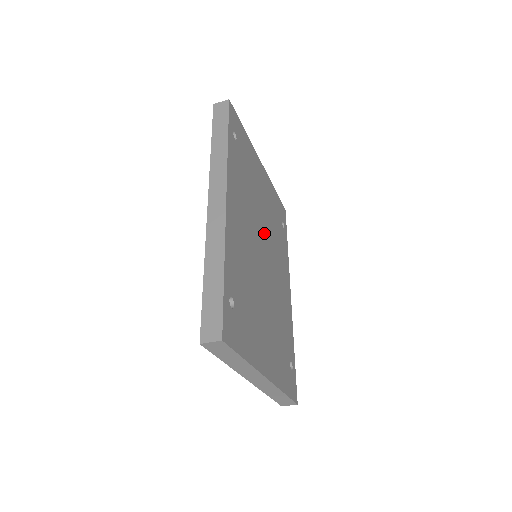
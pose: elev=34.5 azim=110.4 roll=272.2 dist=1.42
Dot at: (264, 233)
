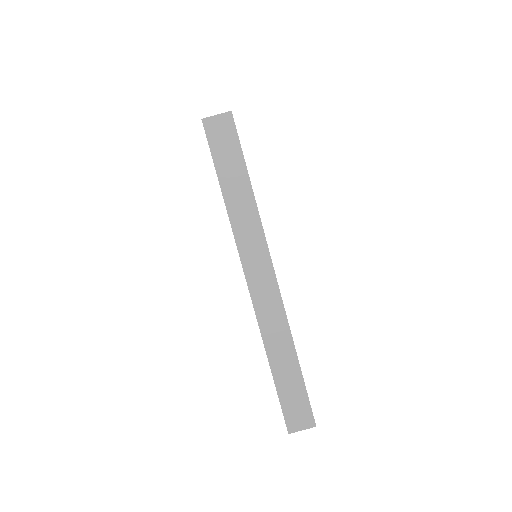
Dot at: occluded
